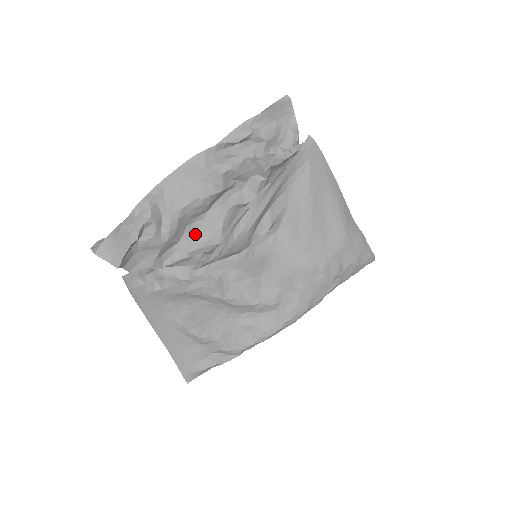
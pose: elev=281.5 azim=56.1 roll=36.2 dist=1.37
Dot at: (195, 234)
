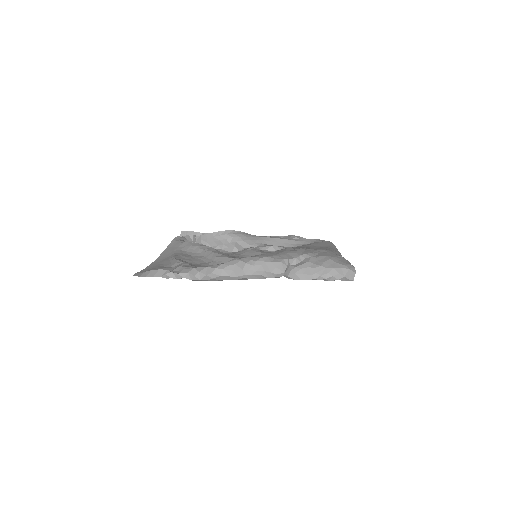
Dot at: occluded
